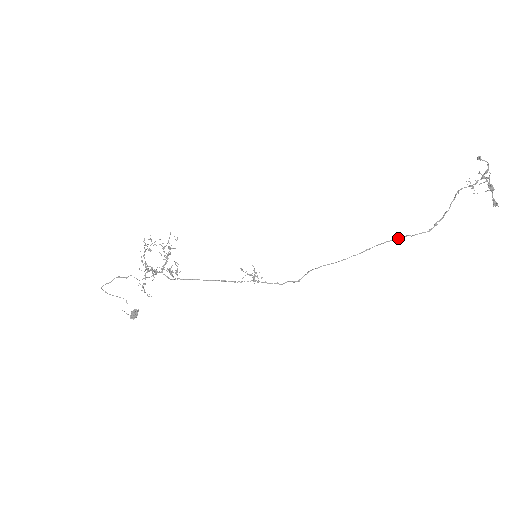
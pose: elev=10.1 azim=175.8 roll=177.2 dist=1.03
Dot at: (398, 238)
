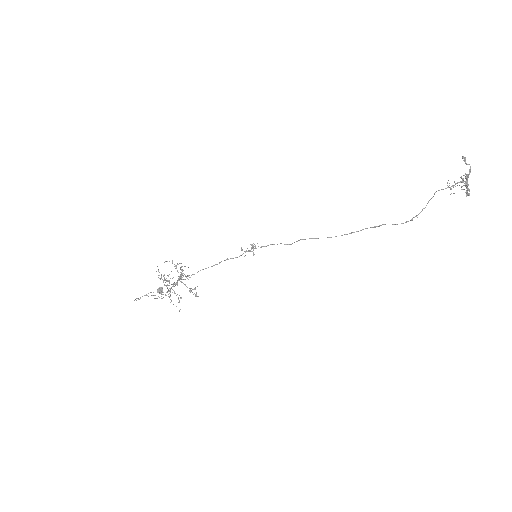
Dot at: (378, 226)
